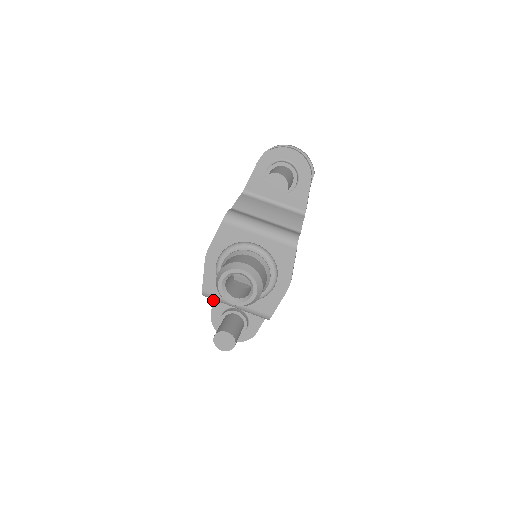
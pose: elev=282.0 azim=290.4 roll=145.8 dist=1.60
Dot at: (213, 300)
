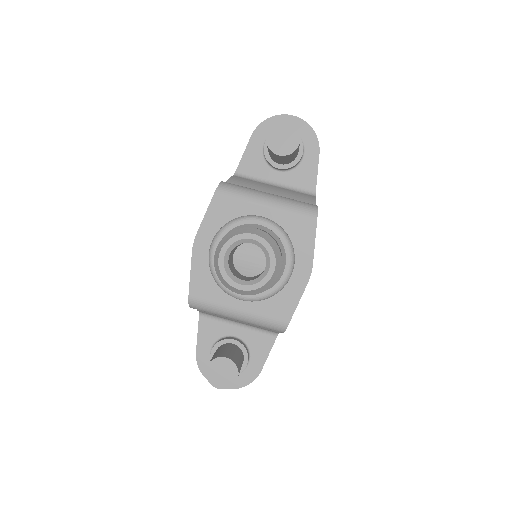
Dot at: (199, 329)
